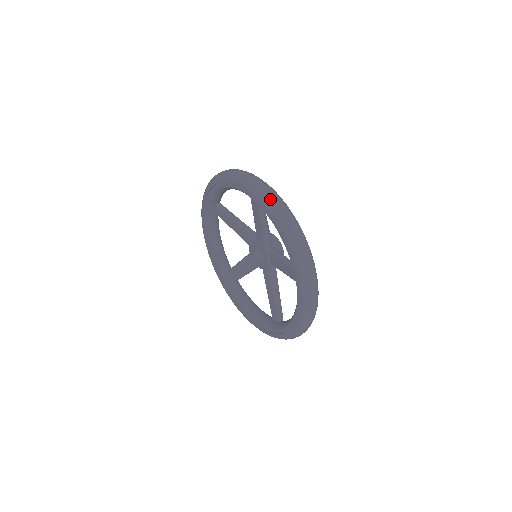
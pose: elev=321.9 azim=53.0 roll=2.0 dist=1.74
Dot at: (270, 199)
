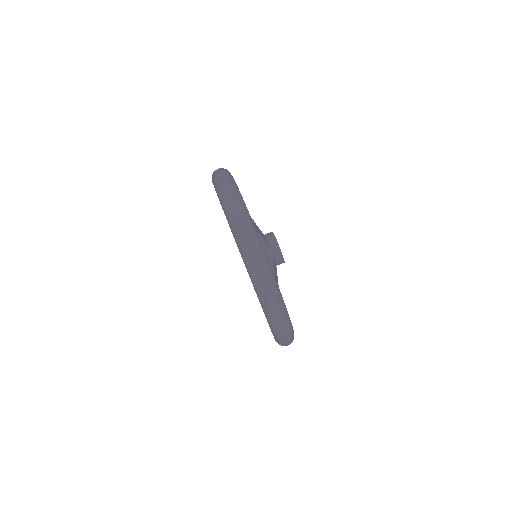
Dot at: (237, 229)
